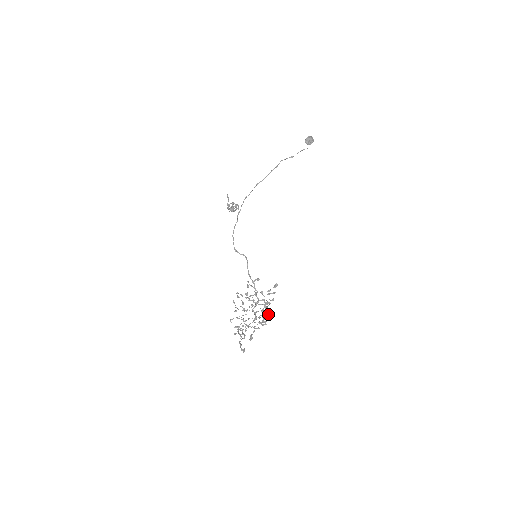
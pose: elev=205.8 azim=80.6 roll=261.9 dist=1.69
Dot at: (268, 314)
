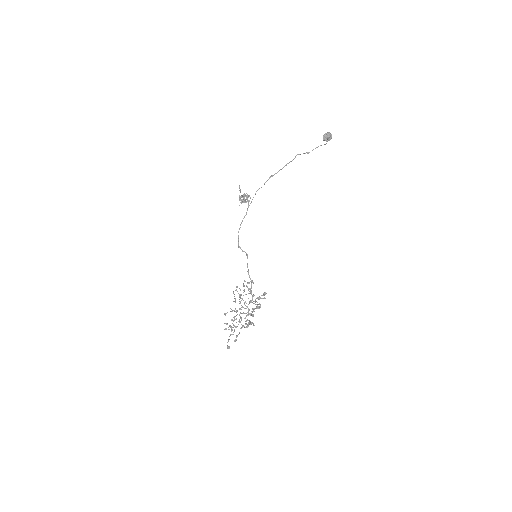
Dot at: (252, 322)
